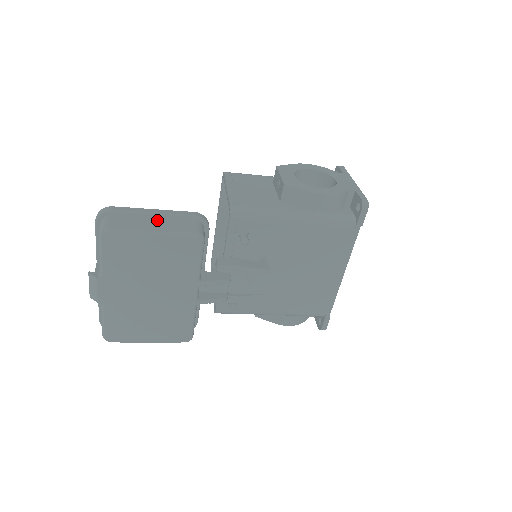
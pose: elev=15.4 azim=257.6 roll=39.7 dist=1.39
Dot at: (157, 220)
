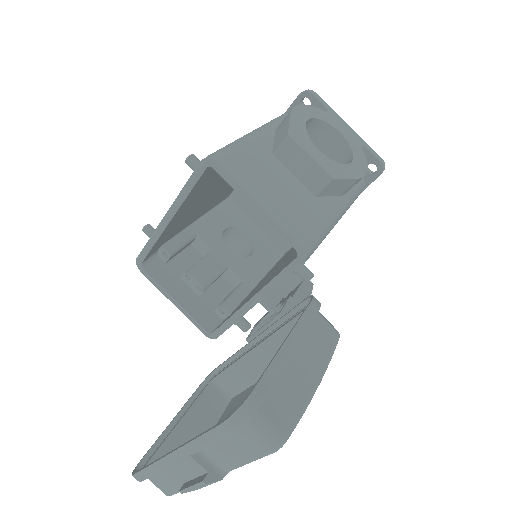
Dot at: (296, 355)
